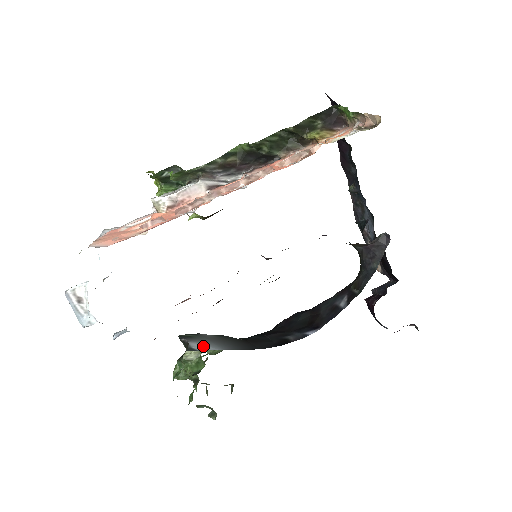
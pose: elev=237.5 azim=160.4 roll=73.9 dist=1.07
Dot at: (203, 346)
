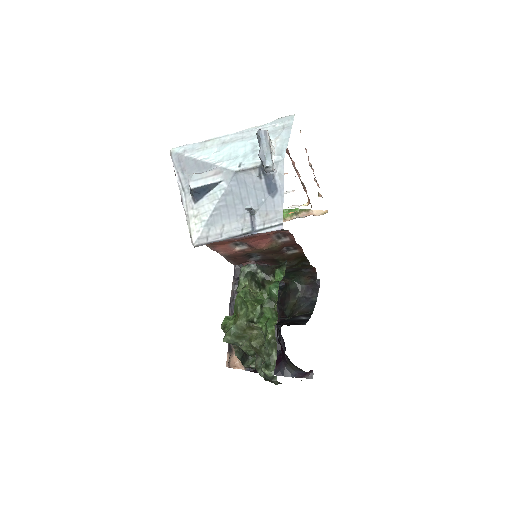
Dot at: occluded
